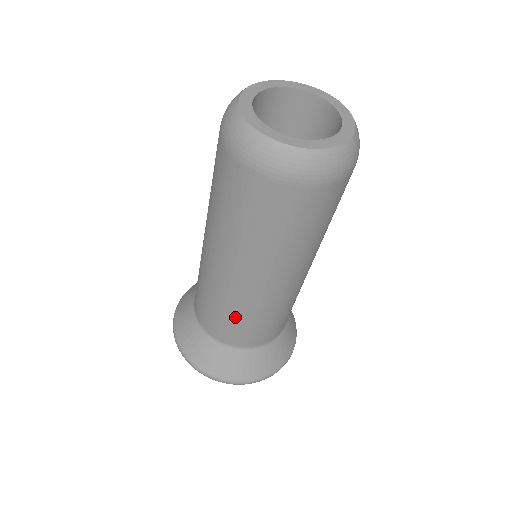
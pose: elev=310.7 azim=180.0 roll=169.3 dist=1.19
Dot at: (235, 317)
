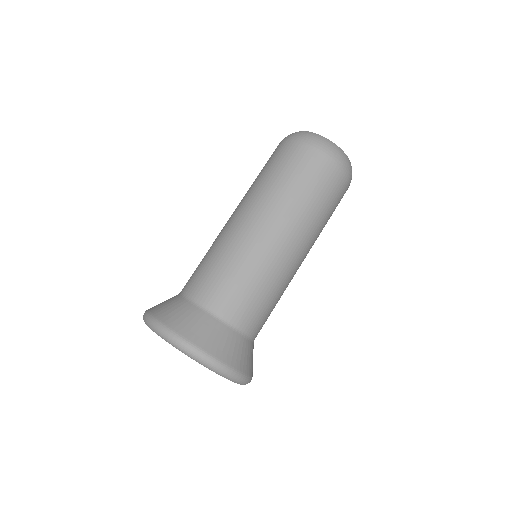
Dot at: (266, 290)
